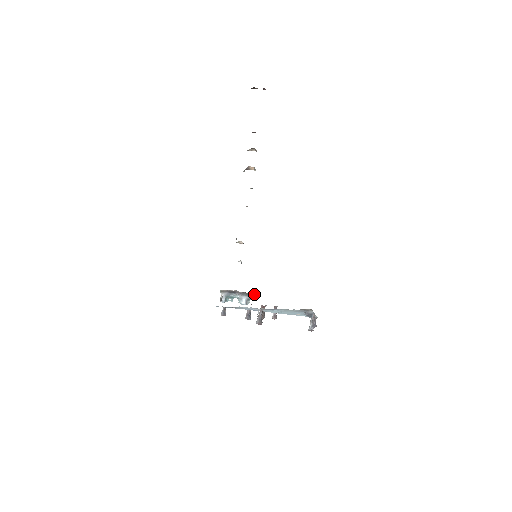
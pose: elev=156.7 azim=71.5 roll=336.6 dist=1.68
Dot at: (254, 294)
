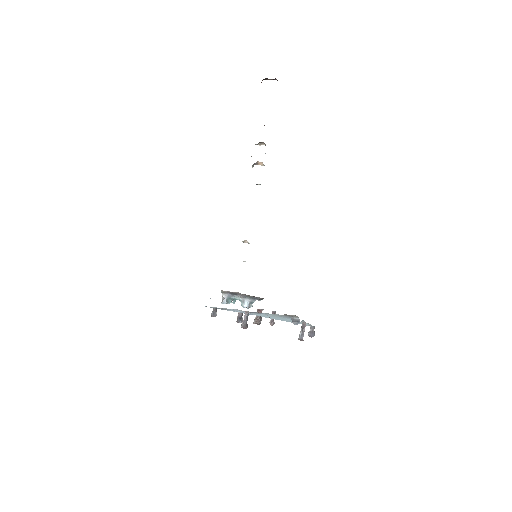
Dot at: (256, 297)
